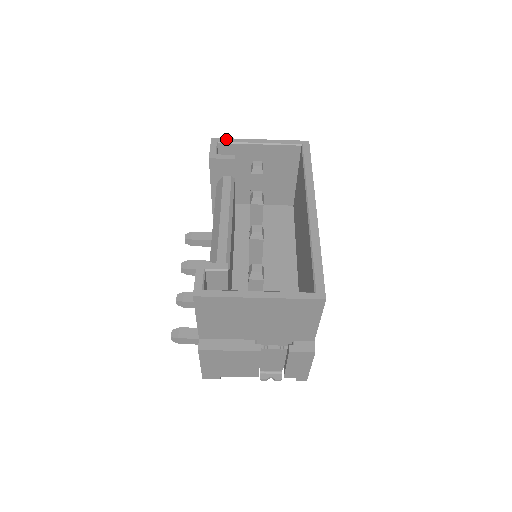
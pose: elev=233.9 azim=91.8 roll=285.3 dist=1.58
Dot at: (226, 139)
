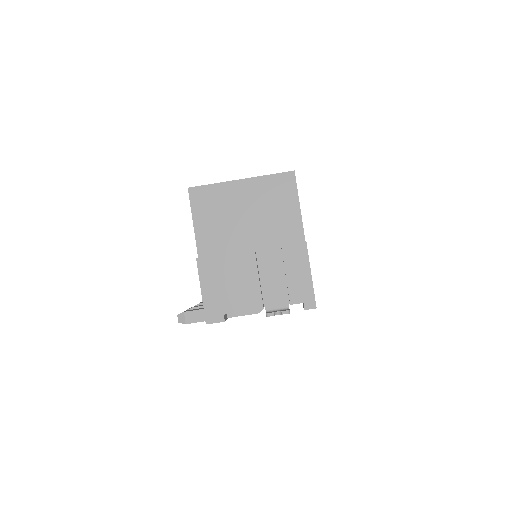
Dot at: occluded
